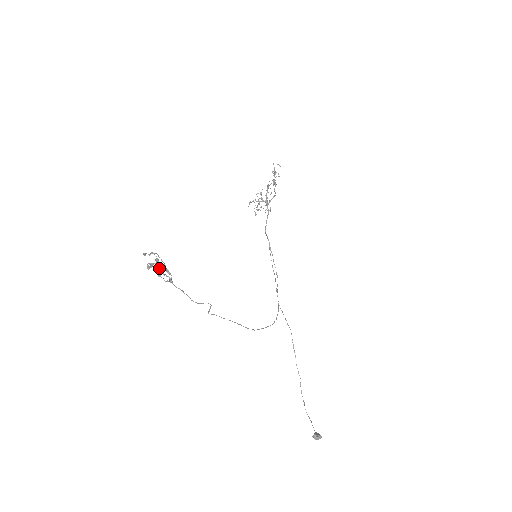
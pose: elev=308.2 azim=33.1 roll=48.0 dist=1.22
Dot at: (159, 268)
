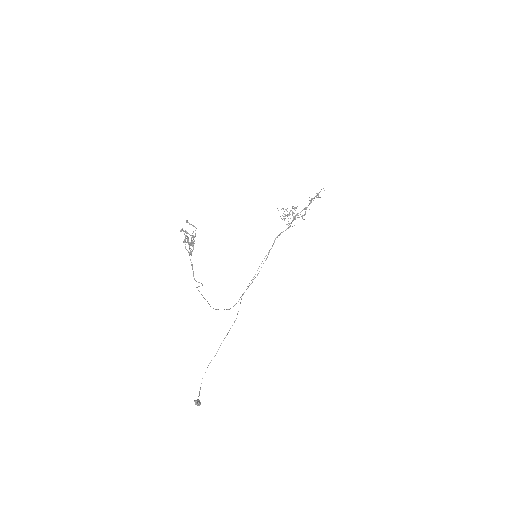
Dot at: (190, 242)
